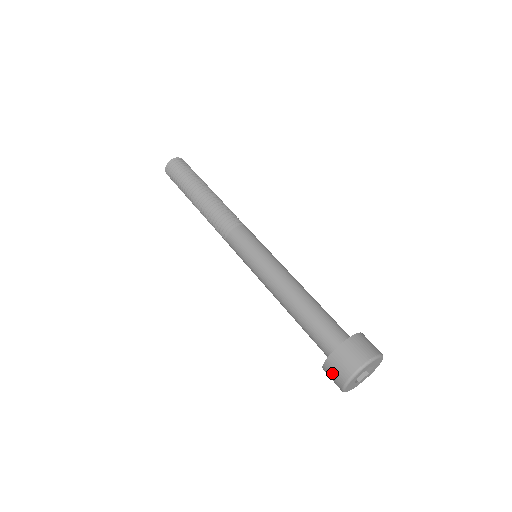
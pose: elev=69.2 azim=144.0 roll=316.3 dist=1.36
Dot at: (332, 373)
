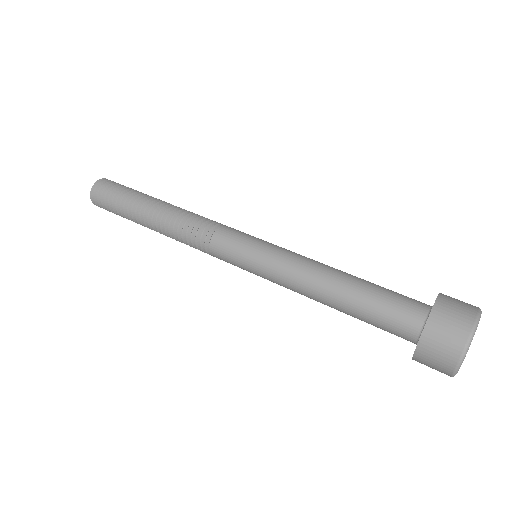
Dot at: occluded
